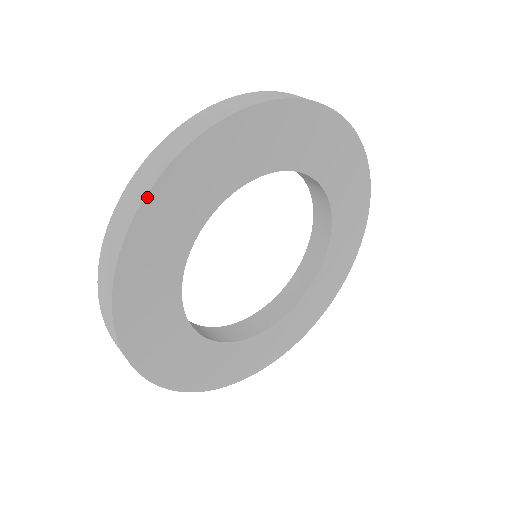
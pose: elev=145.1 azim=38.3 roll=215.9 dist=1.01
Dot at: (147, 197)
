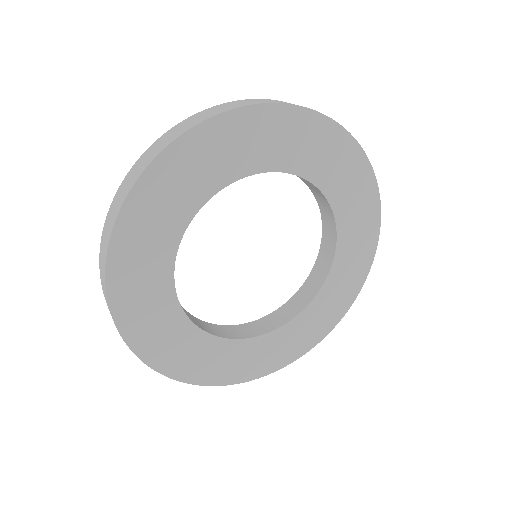
Dot at: (139, 179)
